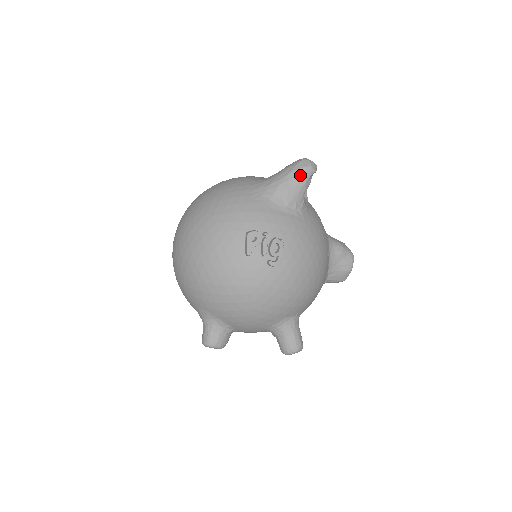
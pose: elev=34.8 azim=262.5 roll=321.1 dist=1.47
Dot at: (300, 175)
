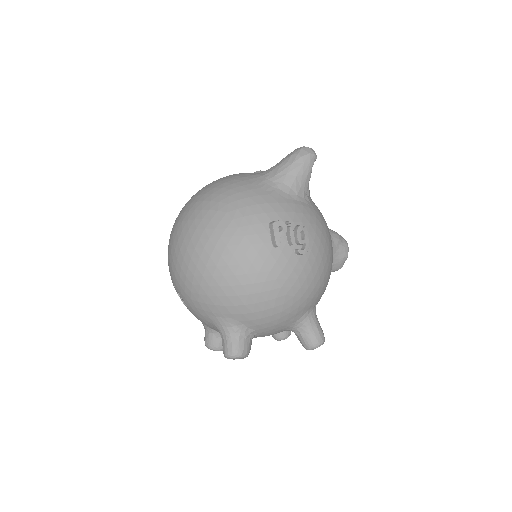
Dot at: (305, 162)
